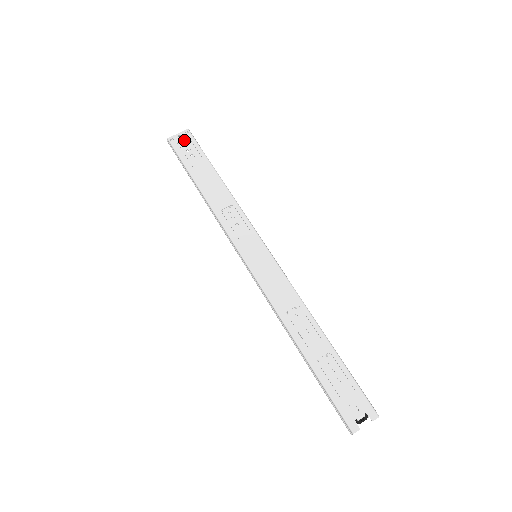
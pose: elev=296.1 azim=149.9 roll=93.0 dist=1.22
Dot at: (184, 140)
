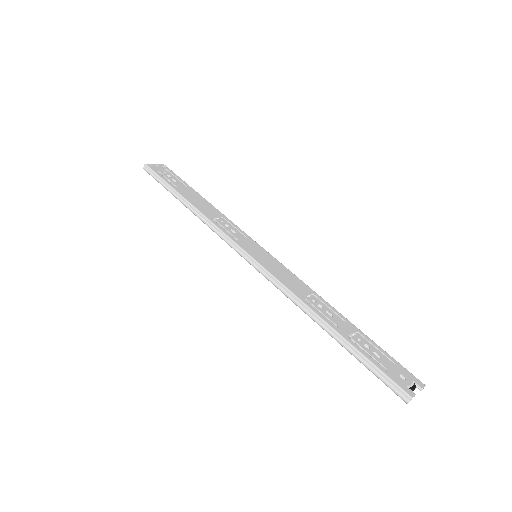
Dot at: (162, 169)
